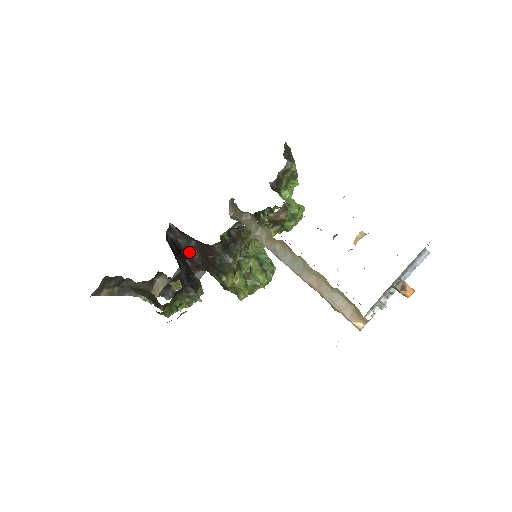
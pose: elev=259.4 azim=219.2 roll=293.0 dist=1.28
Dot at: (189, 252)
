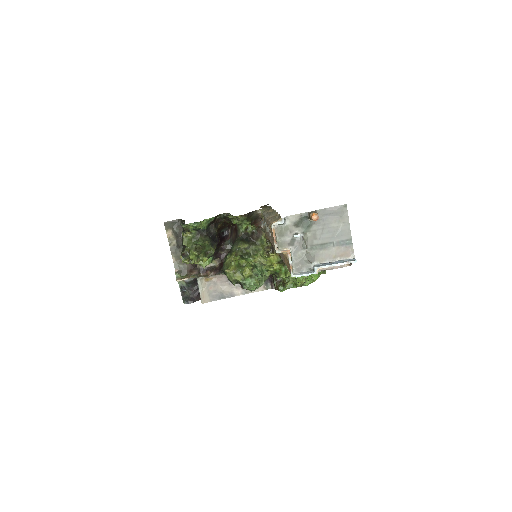
Dot at: occluded
